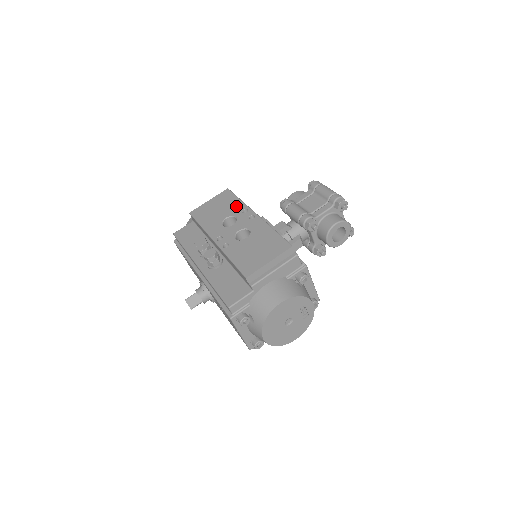
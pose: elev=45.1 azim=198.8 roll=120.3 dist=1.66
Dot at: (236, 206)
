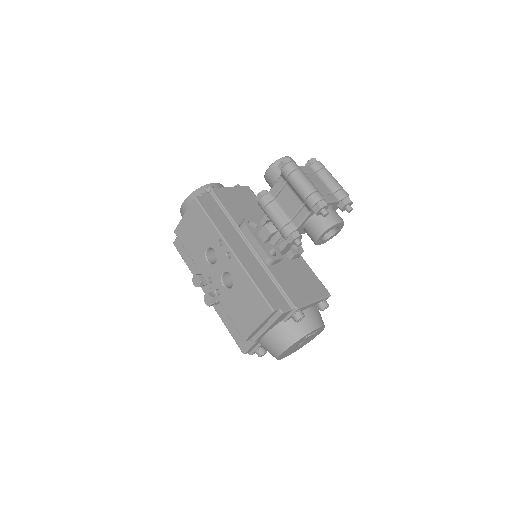
Dot at: (210, 233)
